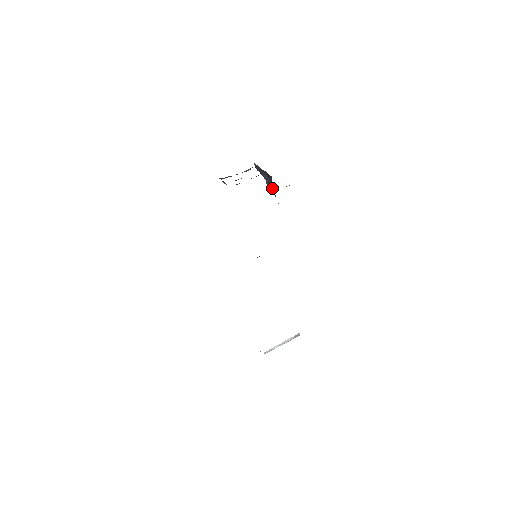
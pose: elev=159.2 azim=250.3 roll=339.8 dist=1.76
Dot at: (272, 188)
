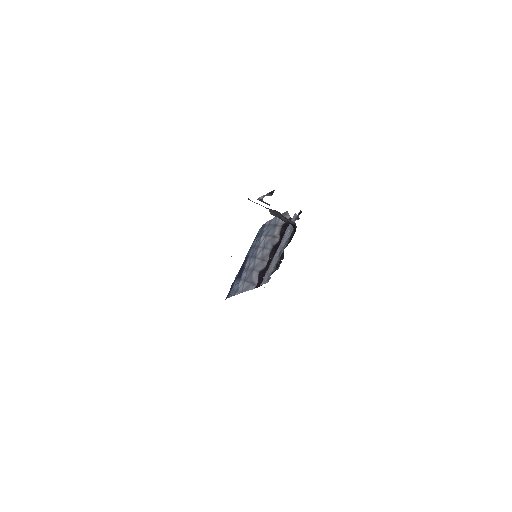
Dot at: occluded
